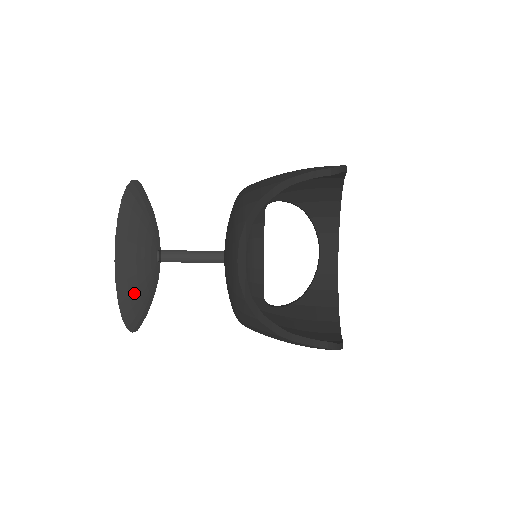
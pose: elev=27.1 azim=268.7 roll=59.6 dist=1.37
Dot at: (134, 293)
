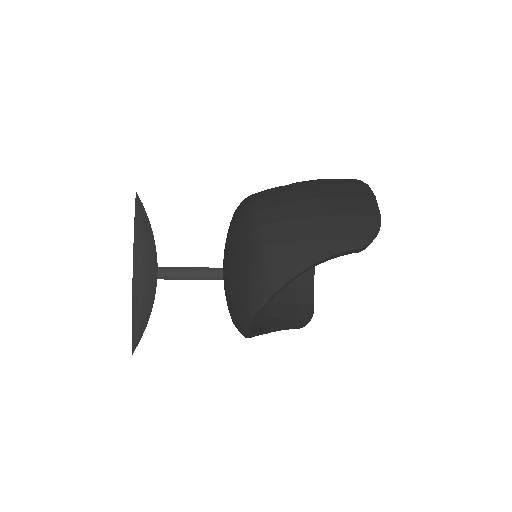
Dot at: occluded
